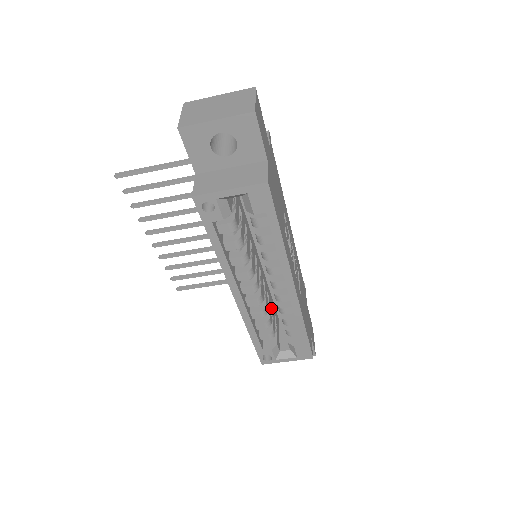
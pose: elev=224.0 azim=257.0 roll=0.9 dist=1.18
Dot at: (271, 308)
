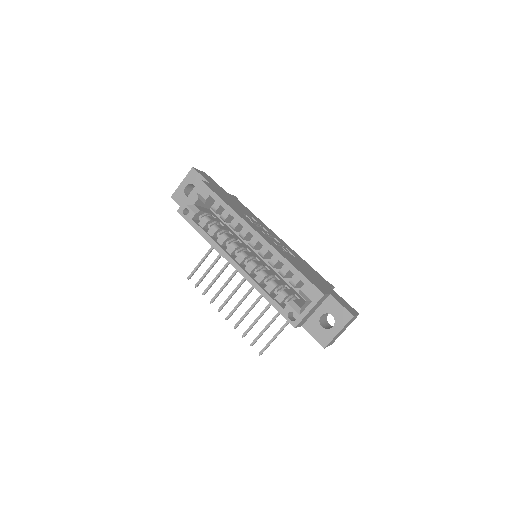
Dot at: occluded
